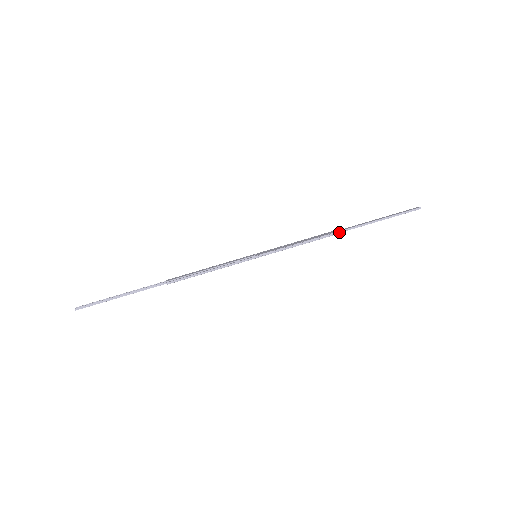
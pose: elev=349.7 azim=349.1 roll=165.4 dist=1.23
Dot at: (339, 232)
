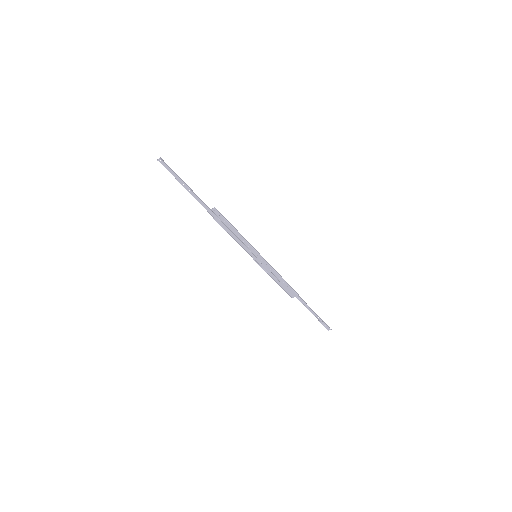
Dot at: (297, 293)
